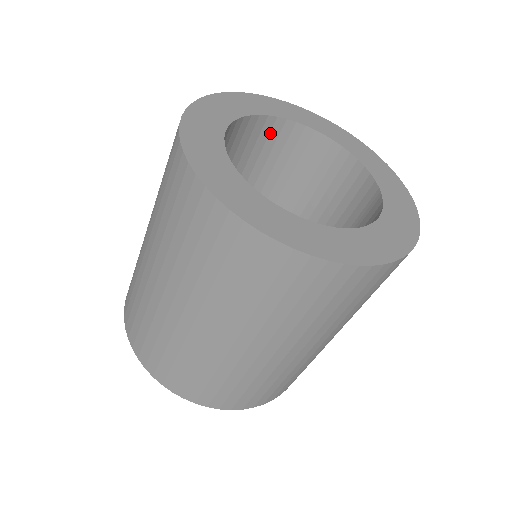
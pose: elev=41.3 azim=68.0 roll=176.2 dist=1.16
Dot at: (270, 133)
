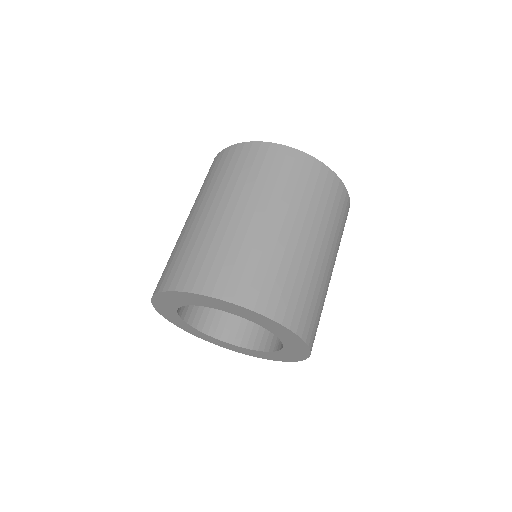
Dot at: occluded
